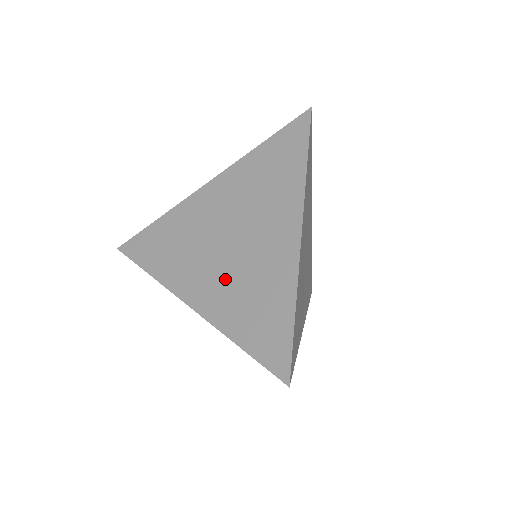
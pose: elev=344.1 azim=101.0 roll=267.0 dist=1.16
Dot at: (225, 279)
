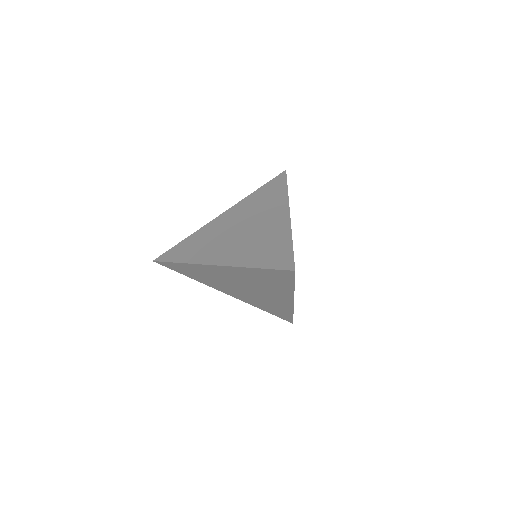
Dot at: (241, 245)
